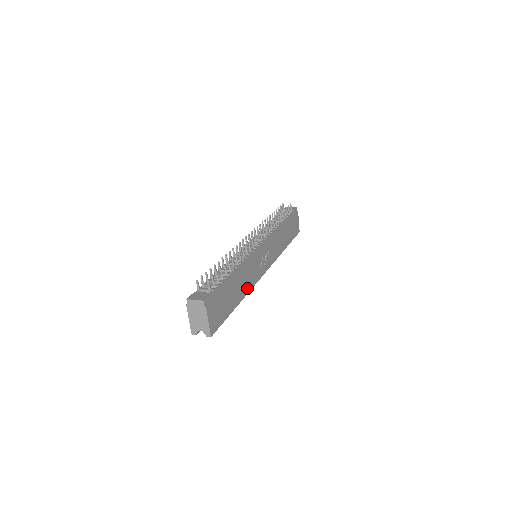
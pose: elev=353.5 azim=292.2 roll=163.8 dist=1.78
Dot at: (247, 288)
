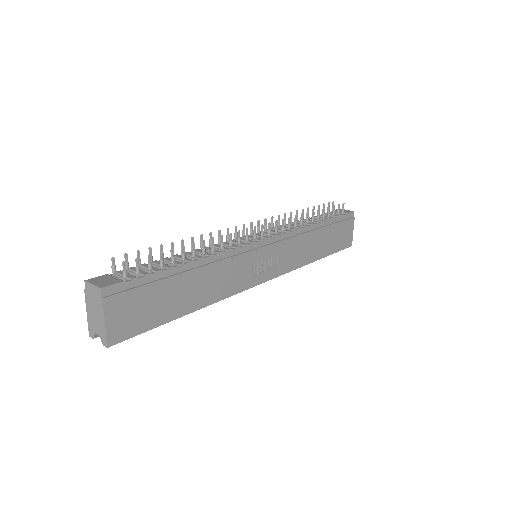
Dot at: (216, 294)
